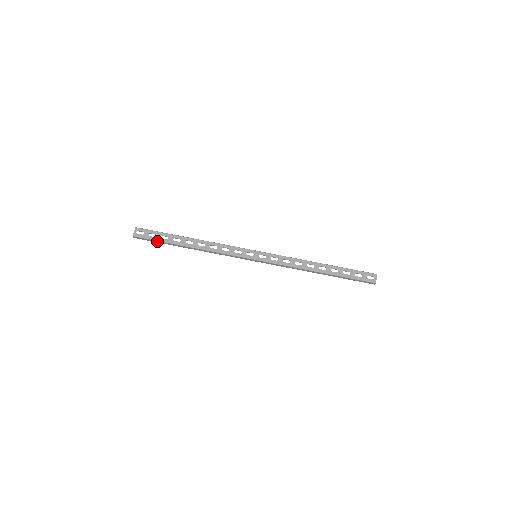
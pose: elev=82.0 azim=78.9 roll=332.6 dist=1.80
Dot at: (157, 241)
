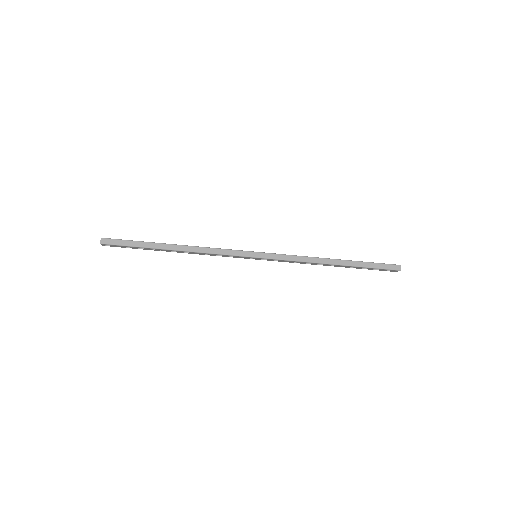
Dot at: occluded
